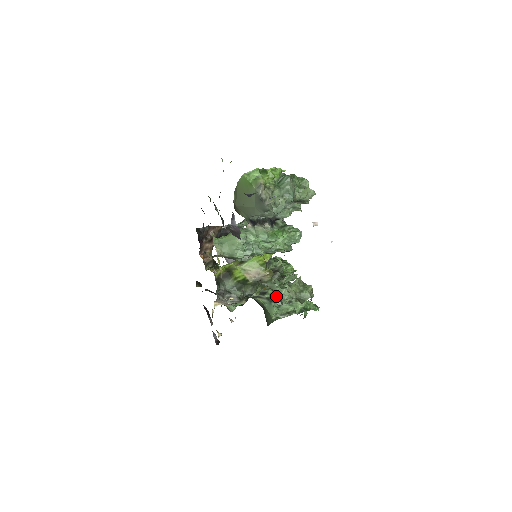
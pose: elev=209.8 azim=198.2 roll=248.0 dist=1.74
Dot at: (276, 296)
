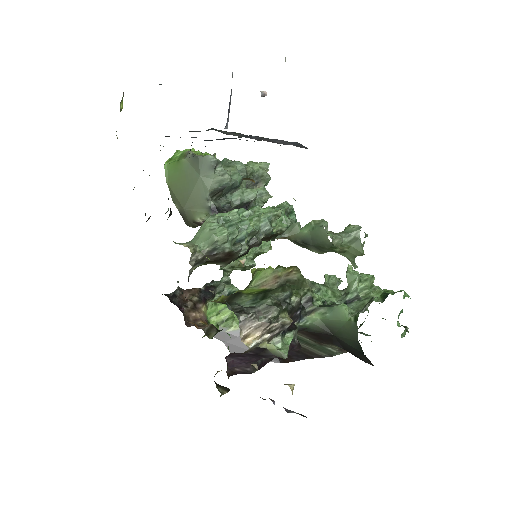
Dot at: (332, 303)
